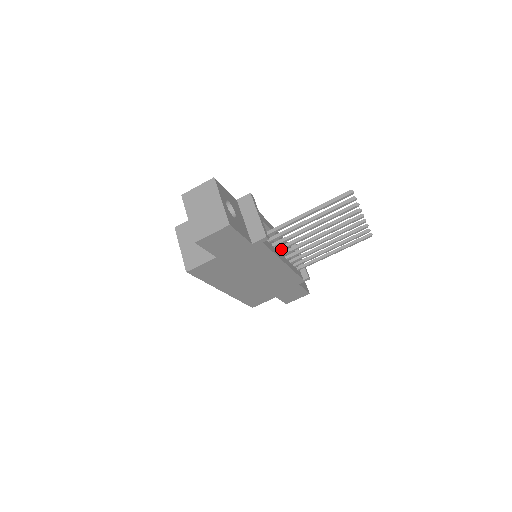
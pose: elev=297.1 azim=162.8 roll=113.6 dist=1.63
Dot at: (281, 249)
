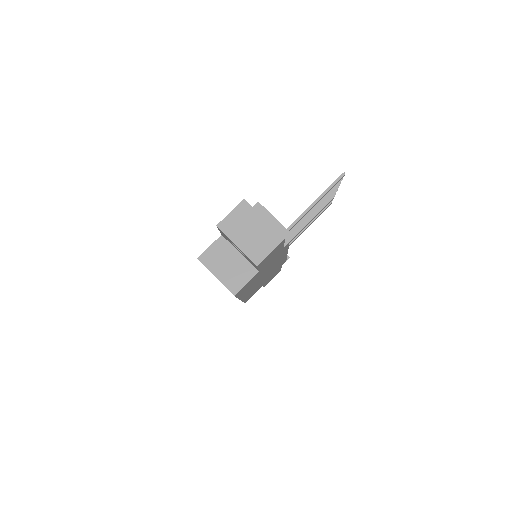
Dot at: occluded
